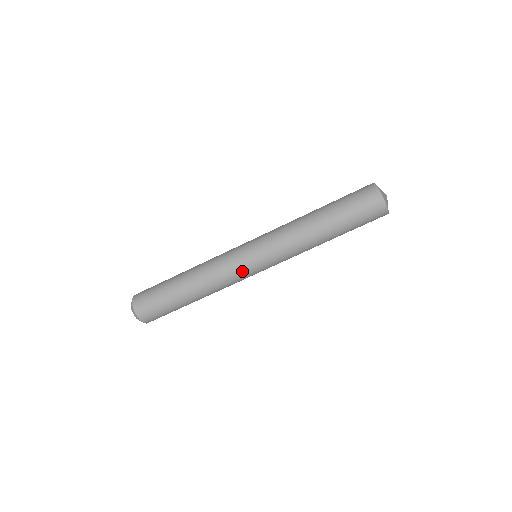
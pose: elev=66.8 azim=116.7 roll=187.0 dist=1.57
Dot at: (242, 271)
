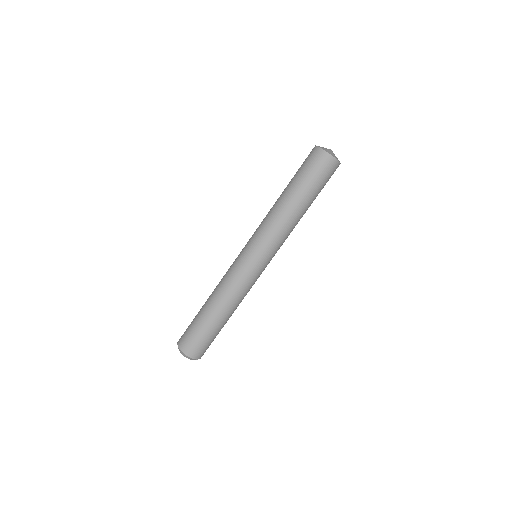
Dot at: (252, 274)
